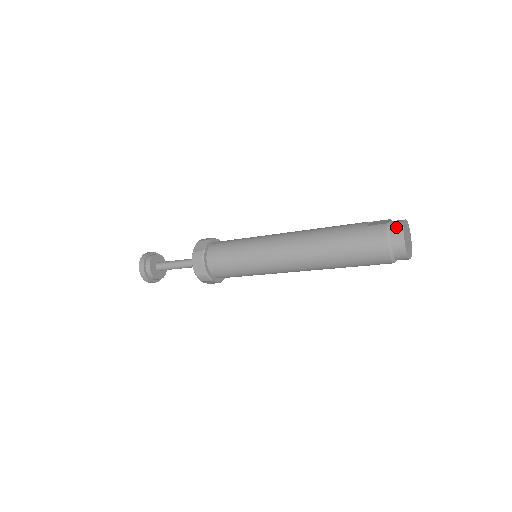
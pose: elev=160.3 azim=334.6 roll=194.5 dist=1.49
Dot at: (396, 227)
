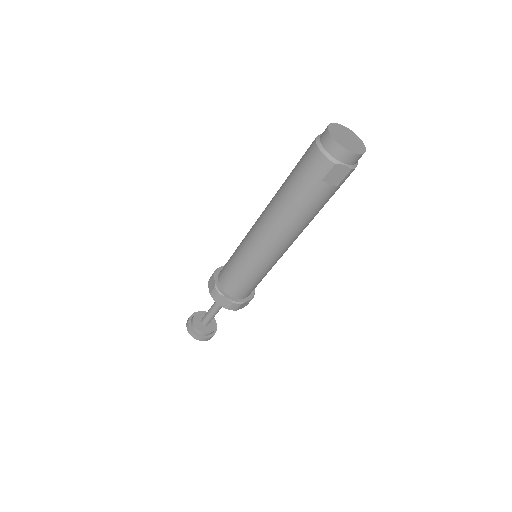
Dot at: occluded
